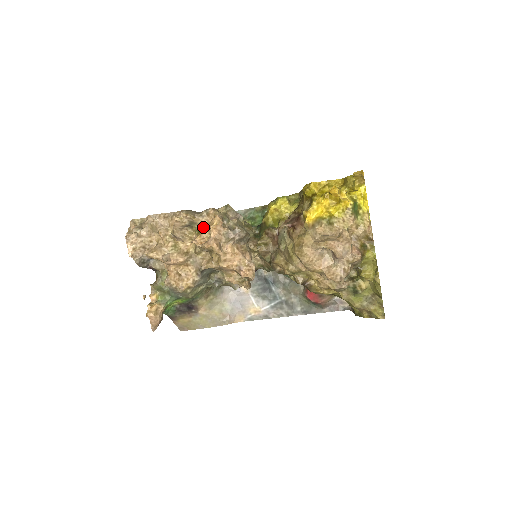
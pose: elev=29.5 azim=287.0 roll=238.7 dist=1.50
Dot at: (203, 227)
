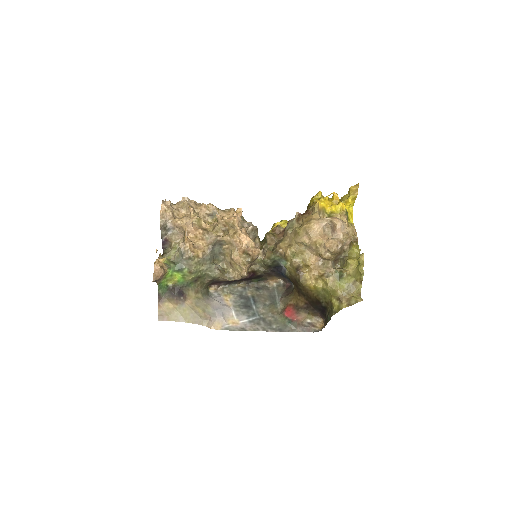
Dot at: (225, 215)
